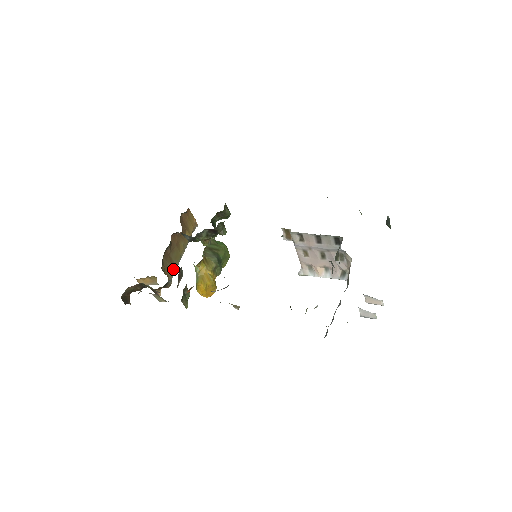
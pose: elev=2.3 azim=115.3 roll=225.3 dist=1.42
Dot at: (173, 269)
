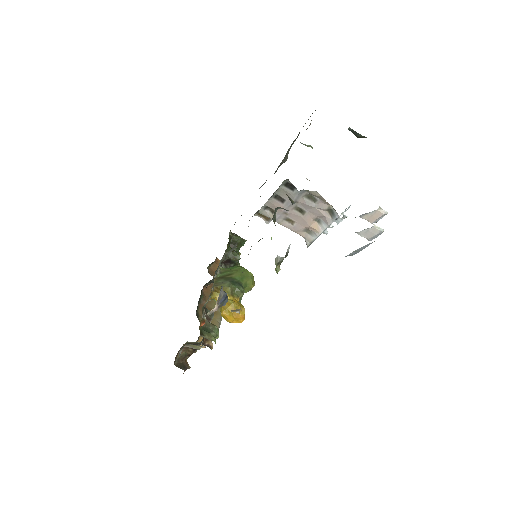
Dot at: (218, 317)
